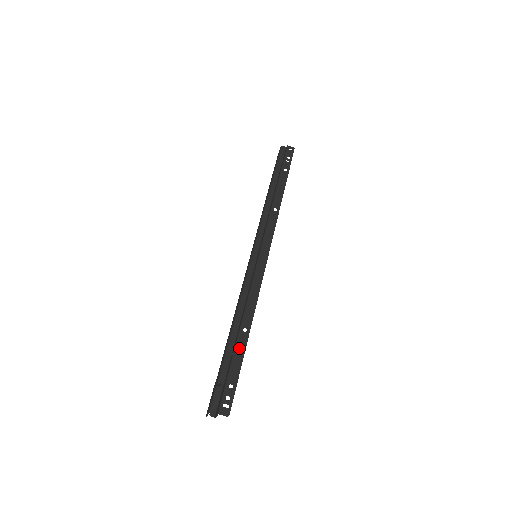
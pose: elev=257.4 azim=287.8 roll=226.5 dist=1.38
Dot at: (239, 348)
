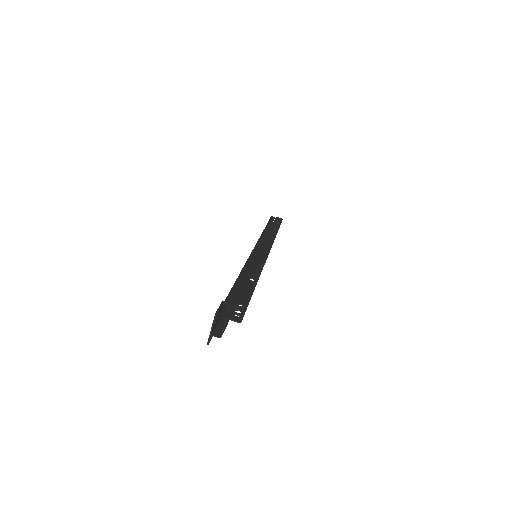
Dot at: (247, 287)
